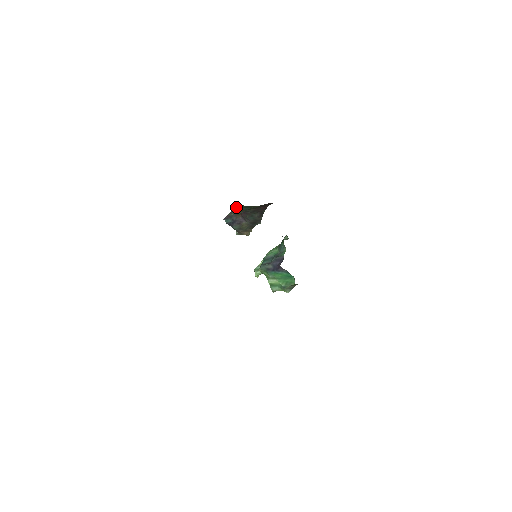
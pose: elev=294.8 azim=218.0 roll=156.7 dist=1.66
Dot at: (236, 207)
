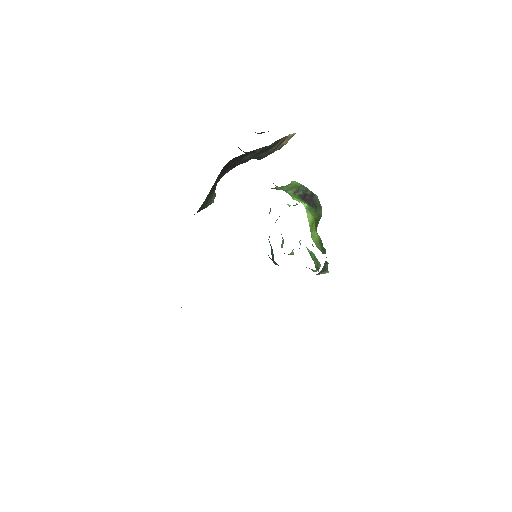
Dot at: occluded
